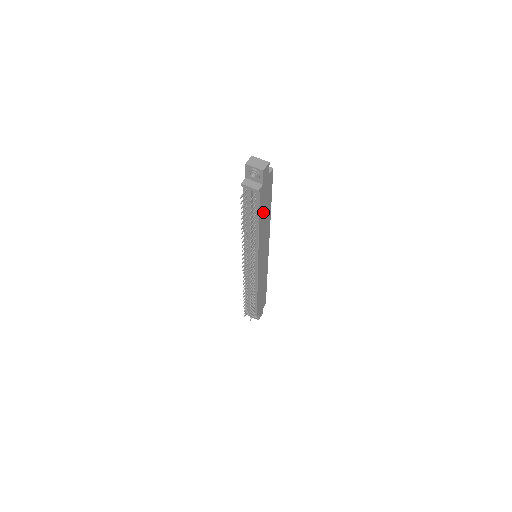
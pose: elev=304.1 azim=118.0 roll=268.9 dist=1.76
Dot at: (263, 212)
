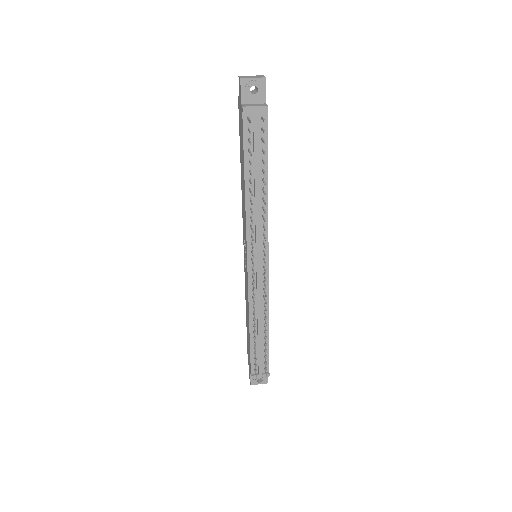
Dot at: occluded
